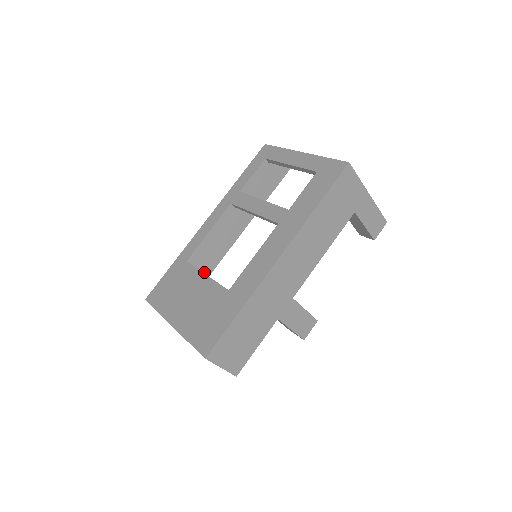
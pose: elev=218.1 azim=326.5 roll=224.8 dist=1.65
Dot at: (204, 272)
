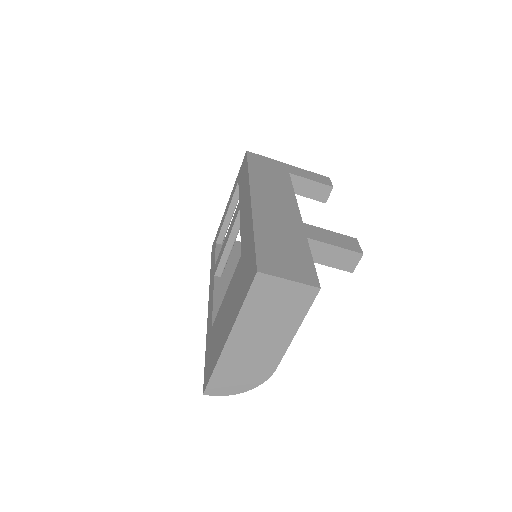
Dot at: occluded
